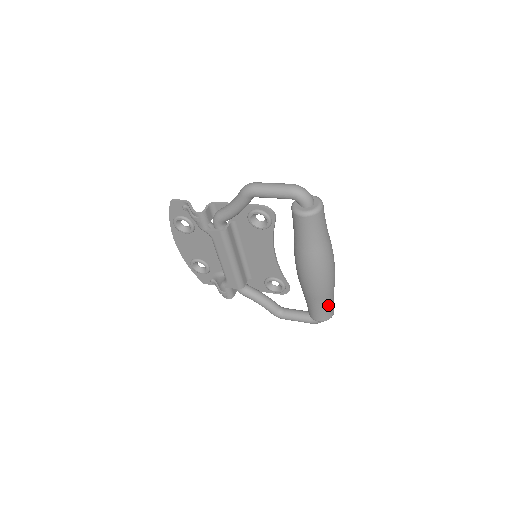
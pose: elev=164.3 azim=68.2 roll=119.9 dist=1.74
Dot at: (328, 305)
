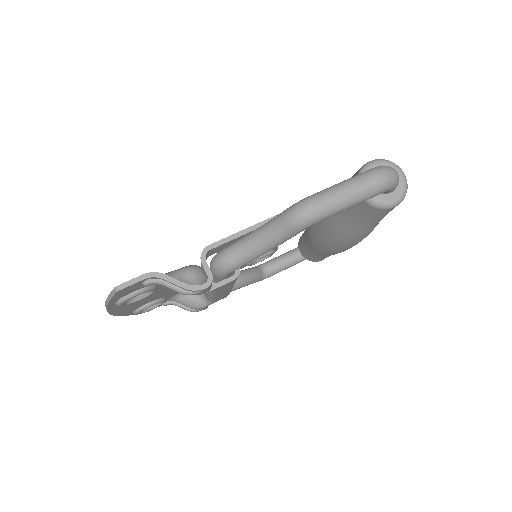
Dot at: occluded
